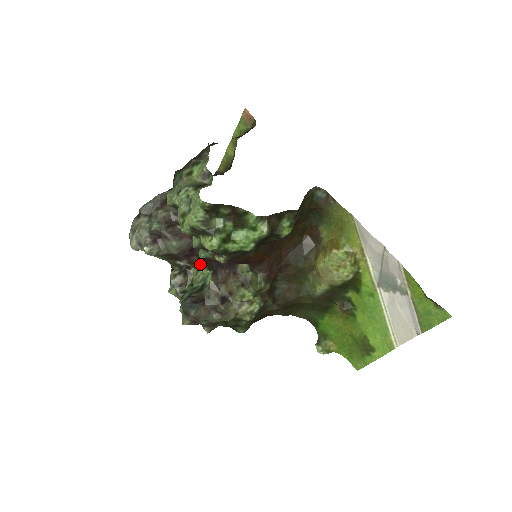
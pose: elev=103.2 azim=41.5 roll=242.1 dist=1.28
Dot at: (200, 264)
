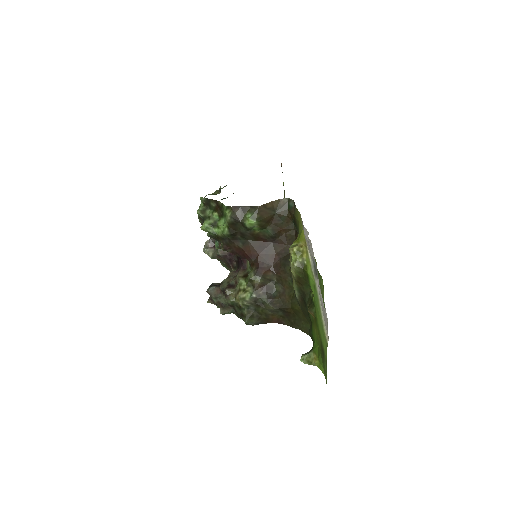
Dot at: (236, 268)
